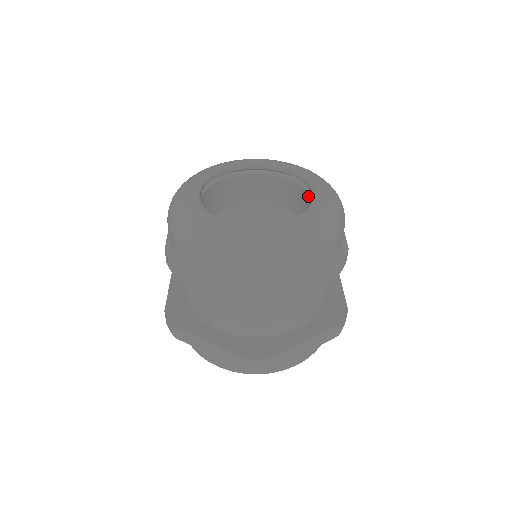
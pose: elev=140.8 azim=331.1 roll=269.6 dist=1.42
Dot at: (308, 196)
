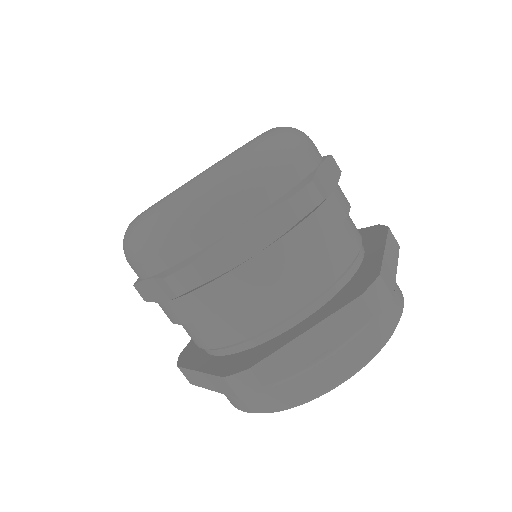
Dot at: occluded
